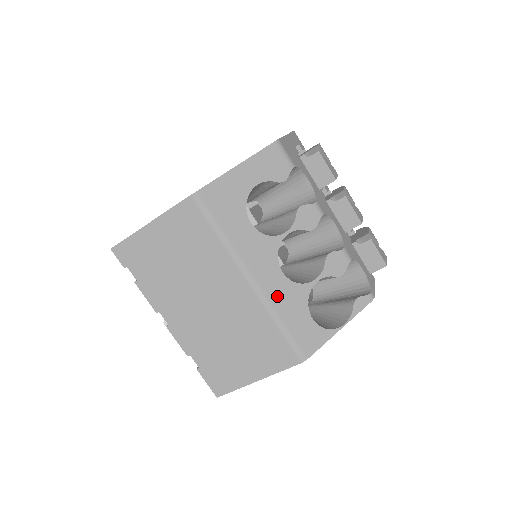
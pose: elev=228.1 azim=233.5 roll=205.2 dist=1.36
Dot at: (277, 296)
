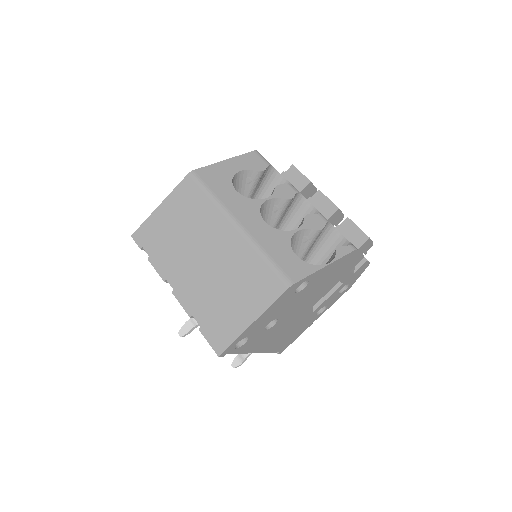
Dot at: (261, 236)
